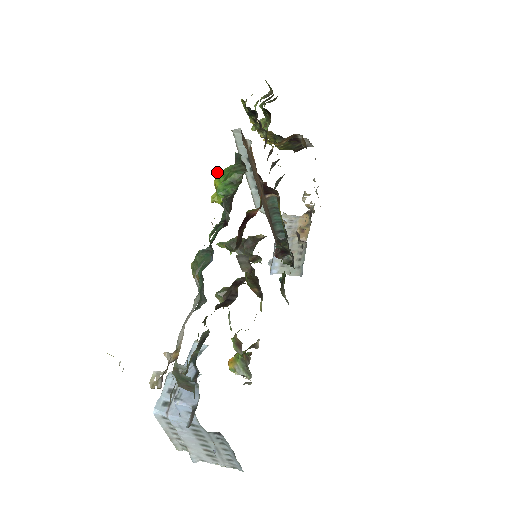
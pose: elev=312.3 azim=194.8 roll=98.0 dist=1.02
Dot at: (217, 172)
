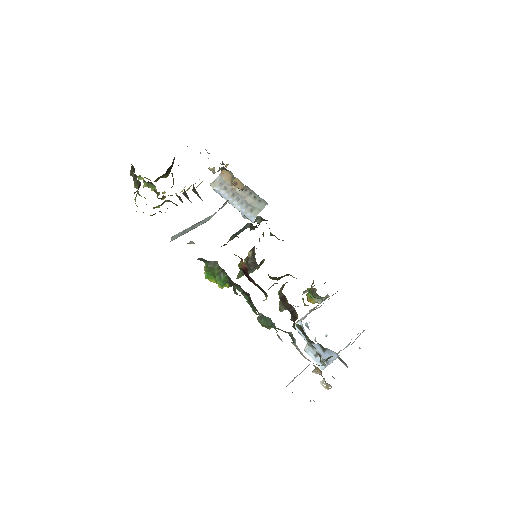
Dot at: occluded
